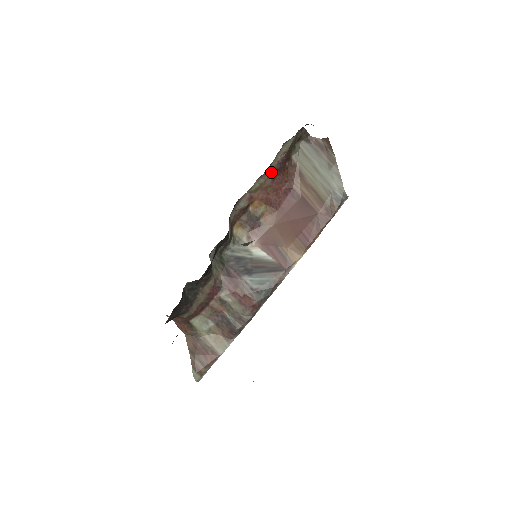
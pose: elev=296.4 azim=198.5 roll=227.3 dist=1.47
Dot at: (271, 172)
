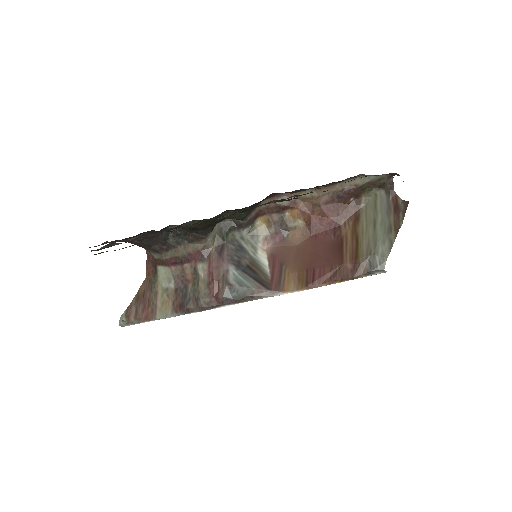
Dot at: (330, 193)
